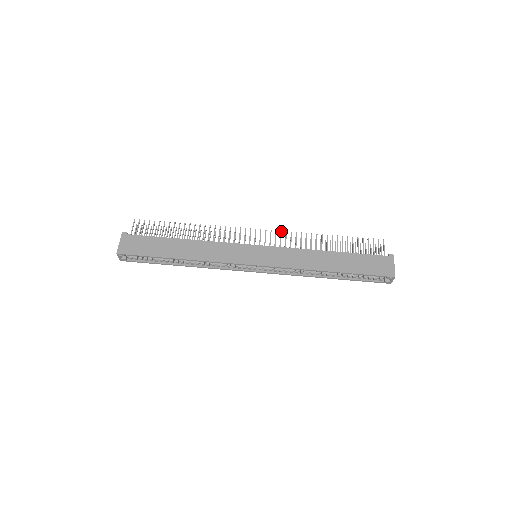
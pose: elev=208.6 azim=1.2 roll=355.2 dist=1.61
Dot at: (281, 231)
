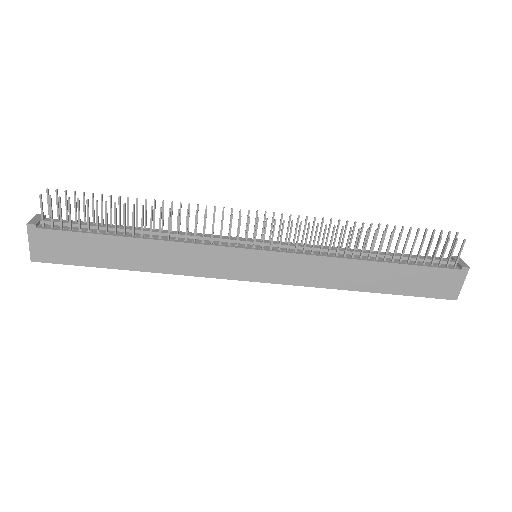
Dot at: (301, 223)
